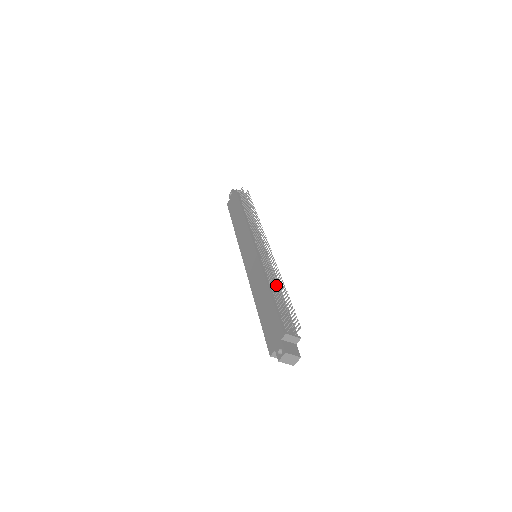
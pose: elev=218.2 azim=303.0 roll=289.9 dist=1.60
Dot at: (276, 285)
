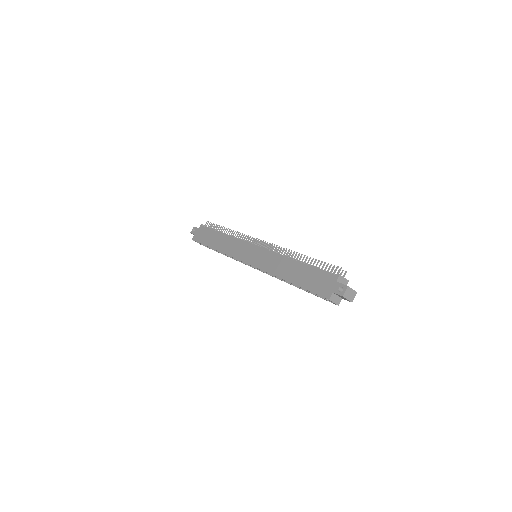
Dot at: (297, 260)
